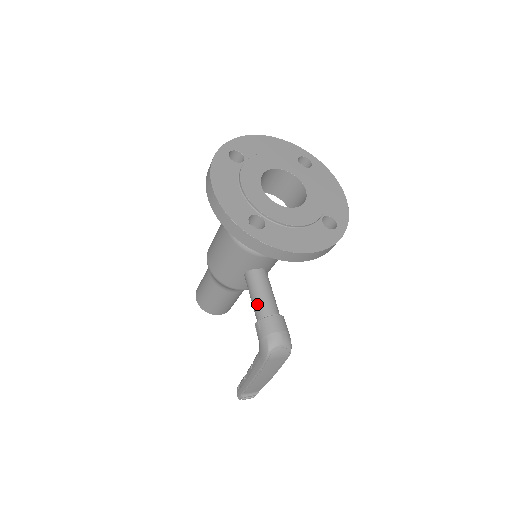
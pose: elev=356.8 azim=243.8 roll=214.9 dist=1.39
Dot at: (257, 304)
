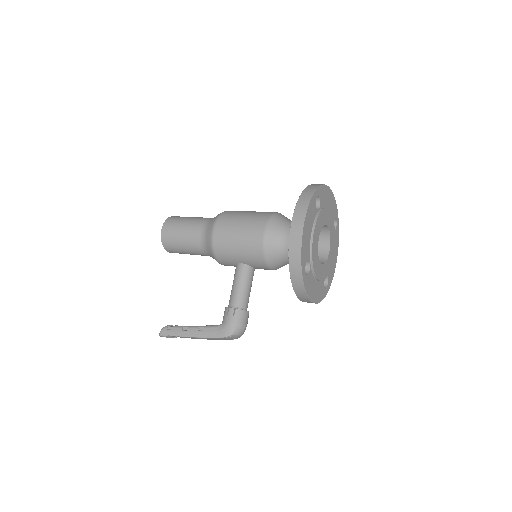
Dot at: (240, 295)
